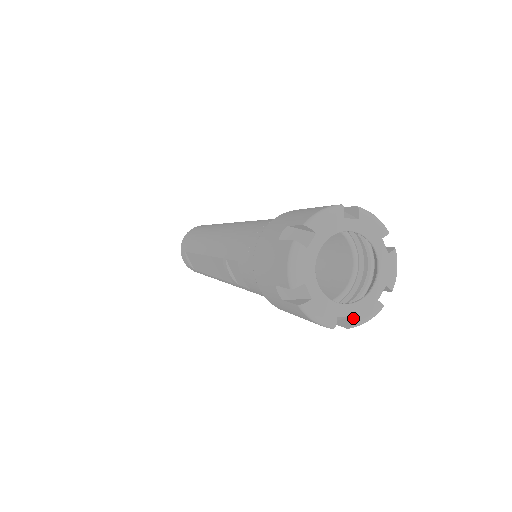
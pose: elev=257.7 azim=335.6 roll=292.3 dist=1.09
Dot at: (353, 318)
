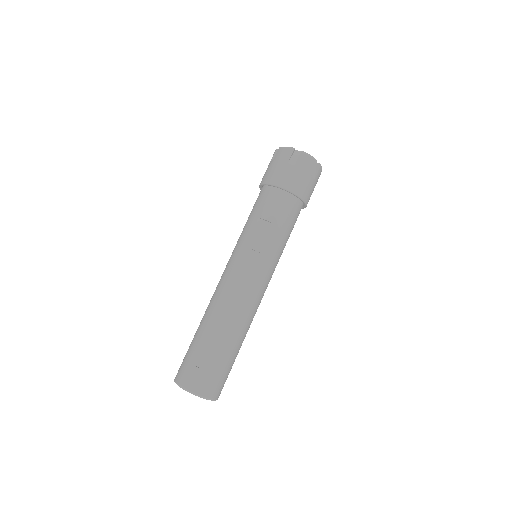
Dot at: (318, 163)
